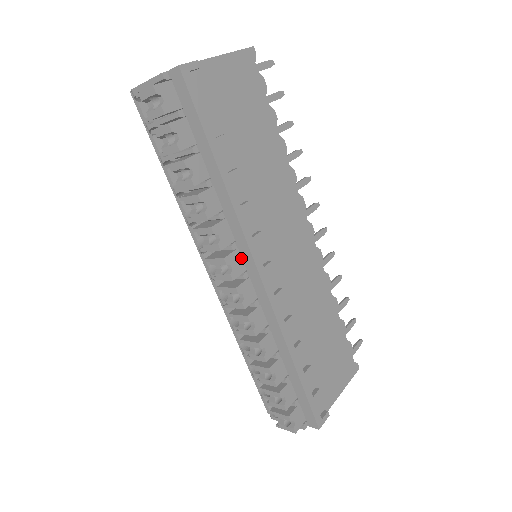
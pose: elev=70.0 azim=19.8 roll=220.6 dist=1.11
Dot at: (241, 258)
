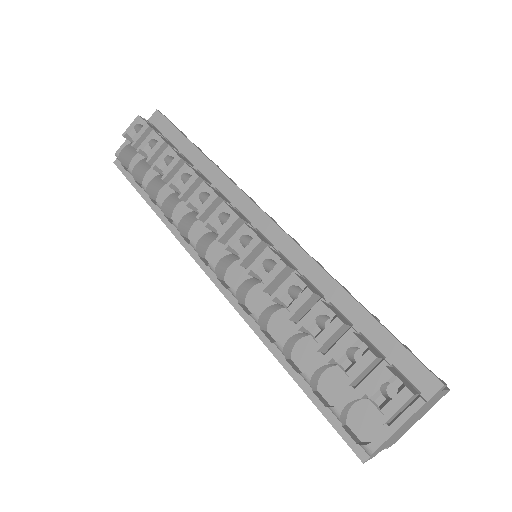
Dot at: (241, 216)
